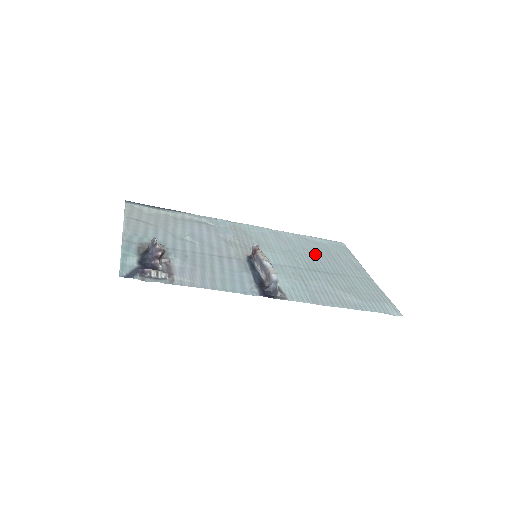
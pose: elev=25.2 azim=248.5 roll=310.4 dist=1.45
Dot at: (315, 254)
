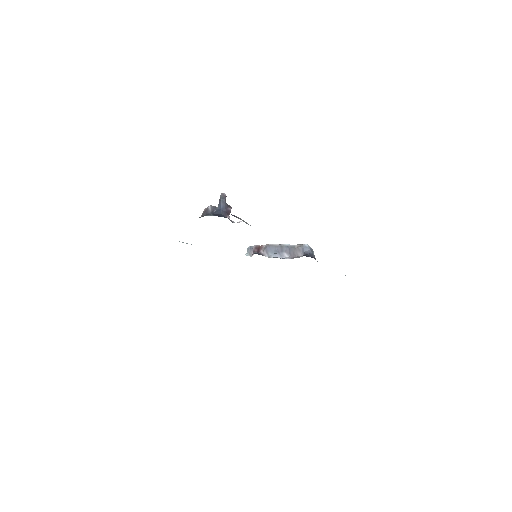
Dot at: occluded
